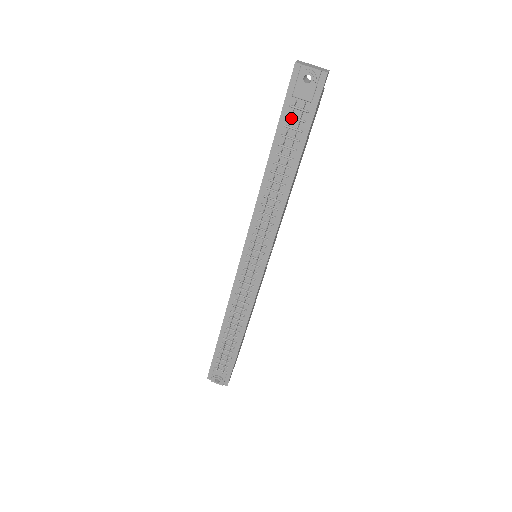
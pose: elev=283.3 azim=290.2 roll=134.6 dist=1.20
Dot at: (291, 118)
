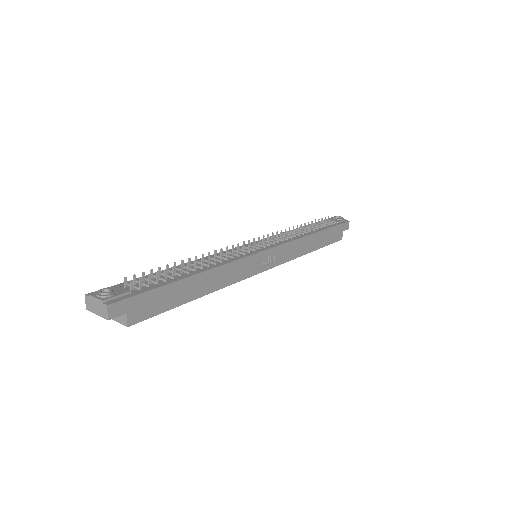
Dot at: occluded
